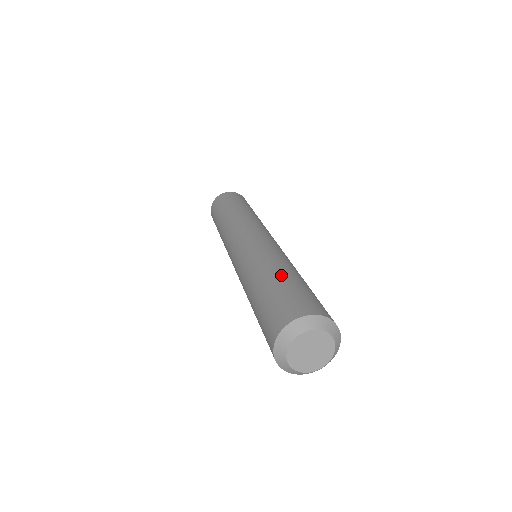
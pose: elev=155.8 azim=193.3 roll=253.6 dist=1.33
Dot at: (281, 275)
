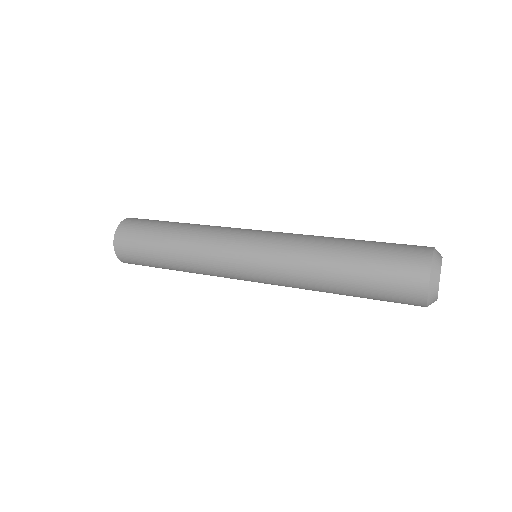
Dot at: (354, 248)
